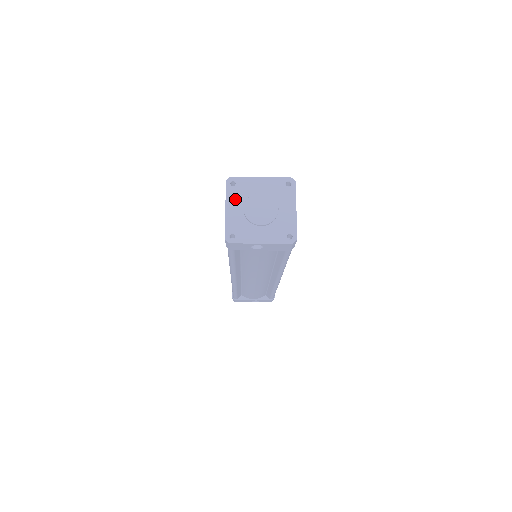
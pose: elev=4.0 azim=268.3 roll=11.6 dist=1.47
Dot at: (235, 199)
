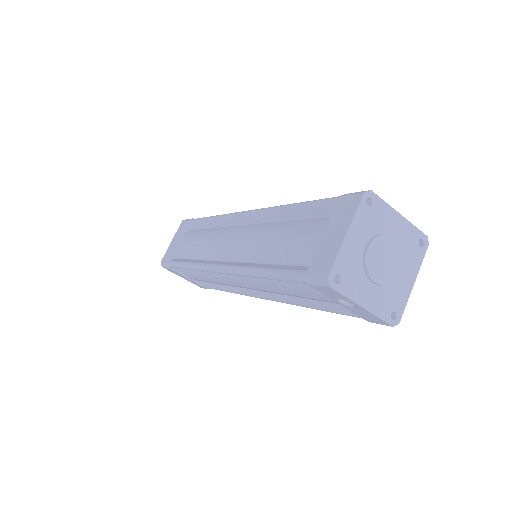
Dot at: (363, 226)
